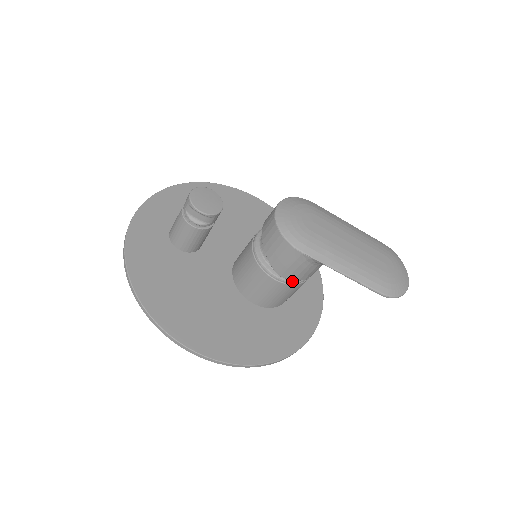
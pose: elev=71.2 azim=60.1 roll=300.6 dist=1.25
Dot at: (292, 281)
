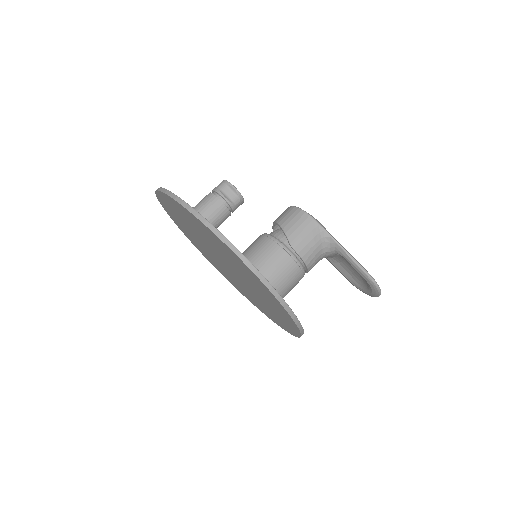
Dot at: (299, 261)
